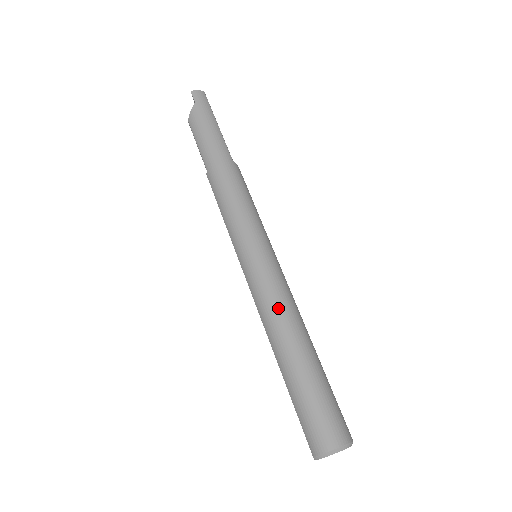
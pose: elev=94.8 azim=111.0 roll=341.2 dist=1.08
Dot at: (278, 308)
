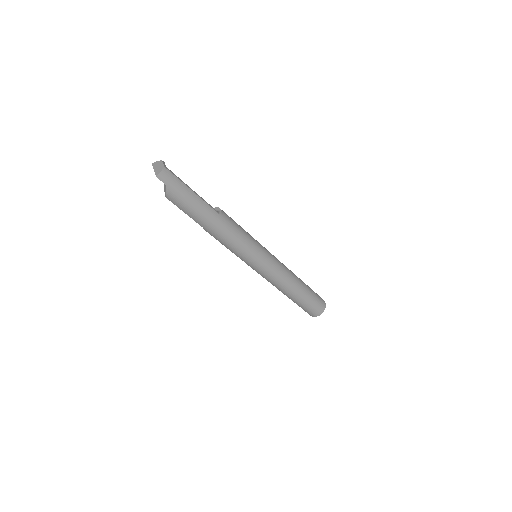
Dot at: (283, 282)
